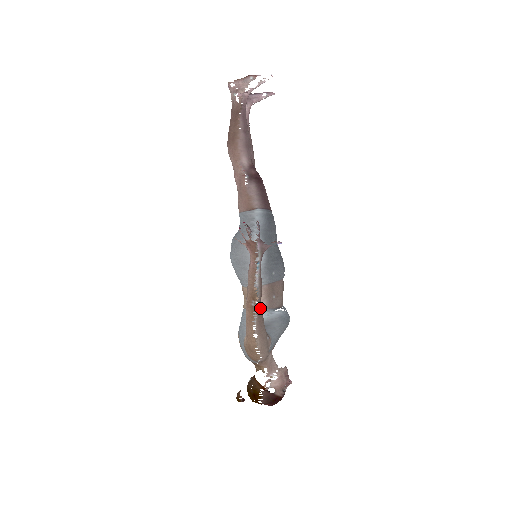
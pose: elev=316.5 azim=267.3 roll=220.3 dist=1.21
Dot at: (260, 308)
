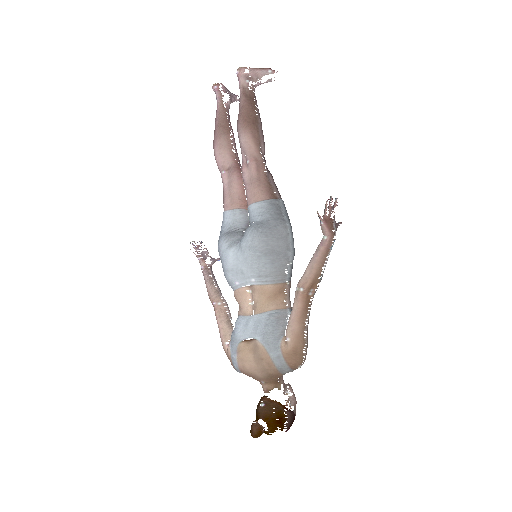
Dot at: occluded
